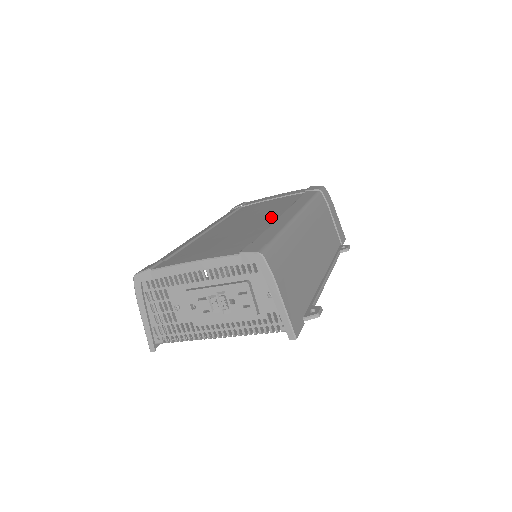
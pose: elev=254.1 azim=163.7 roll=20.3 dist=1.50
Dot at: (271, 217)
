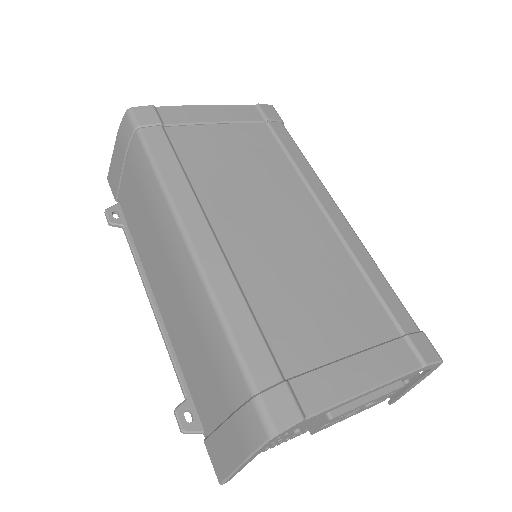
Dot at: (314, 220)
